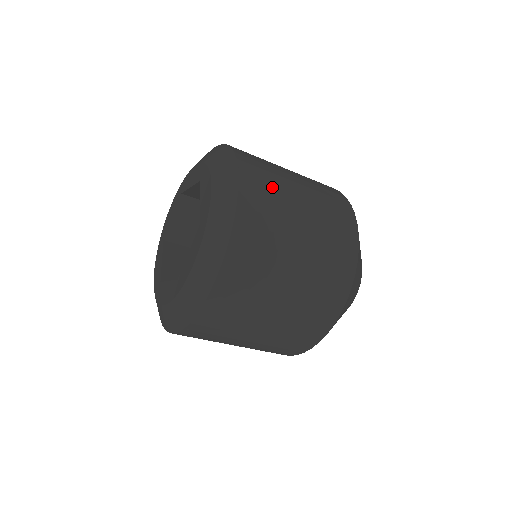
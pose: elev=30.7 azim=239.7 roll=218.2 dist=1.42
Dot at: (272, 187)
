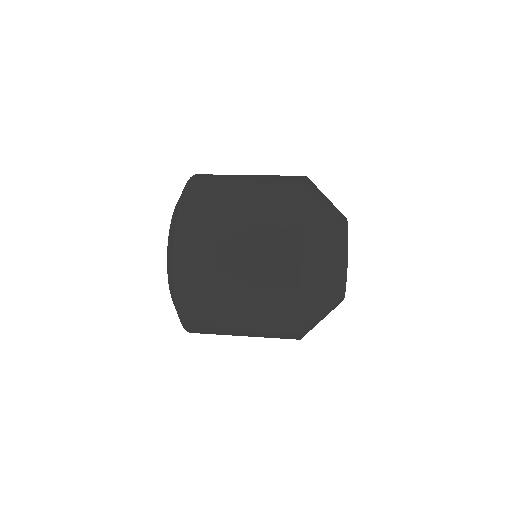
Dot at: (209, 317)
